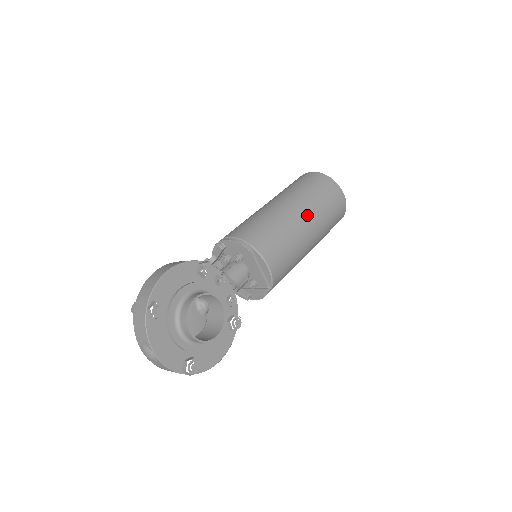
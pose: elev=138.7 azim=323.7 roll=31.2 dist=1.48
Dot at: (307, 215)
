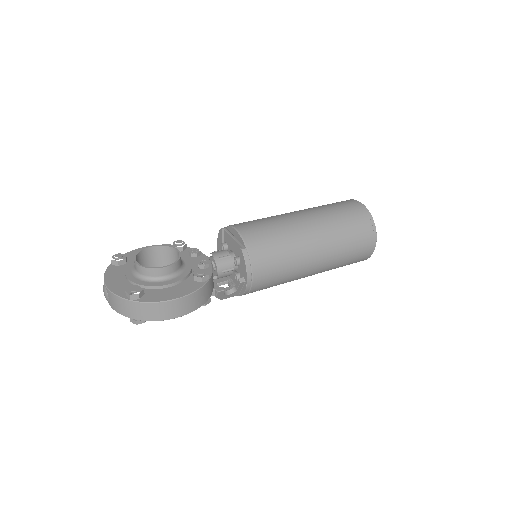
Dot at: (300, 211)
